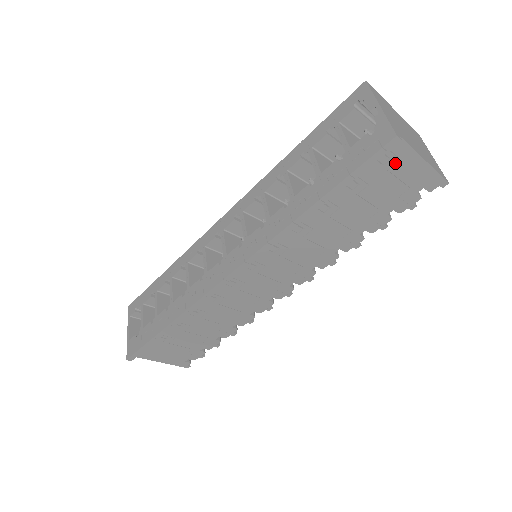
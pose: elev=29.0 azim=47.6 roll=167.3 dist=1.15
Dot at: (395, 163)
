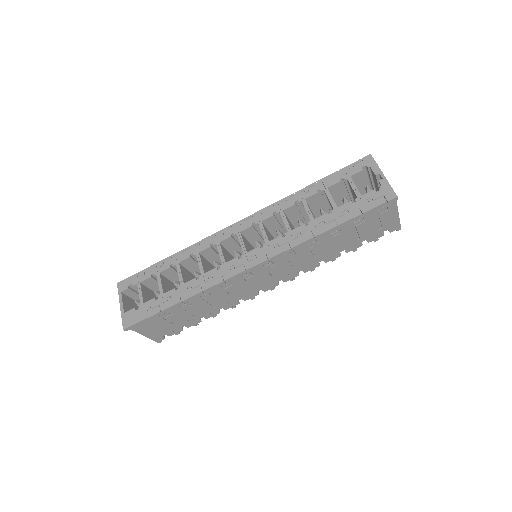
Dot at: (384, 211)
